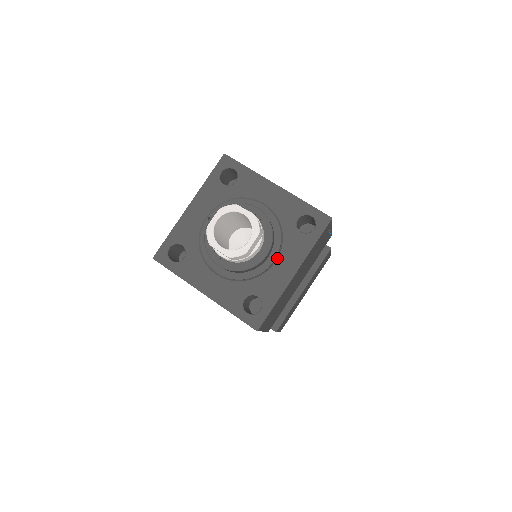
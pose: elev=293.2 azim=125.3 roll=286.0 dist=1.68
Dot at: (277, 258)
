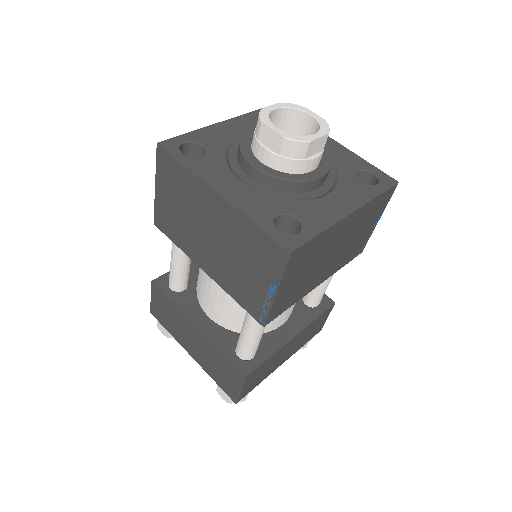
Dot at: (329, 192)
